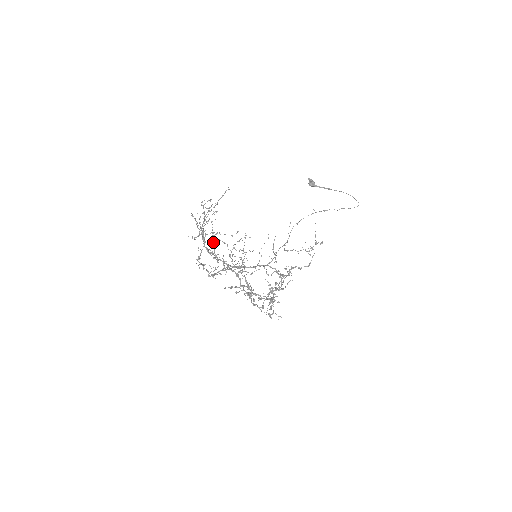
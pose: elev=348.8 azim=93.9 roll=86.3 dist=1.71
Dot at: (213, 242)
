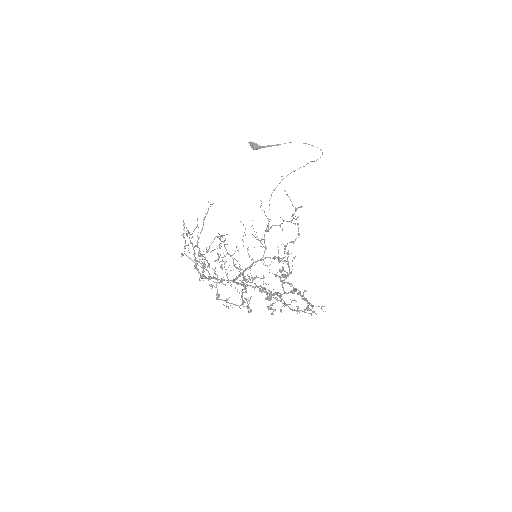
Dot at: (201, 264)
